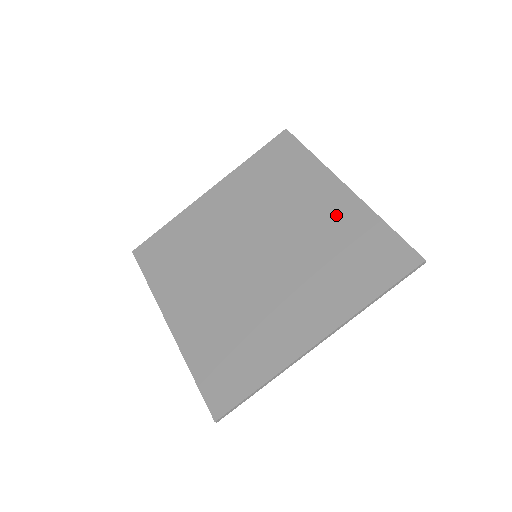
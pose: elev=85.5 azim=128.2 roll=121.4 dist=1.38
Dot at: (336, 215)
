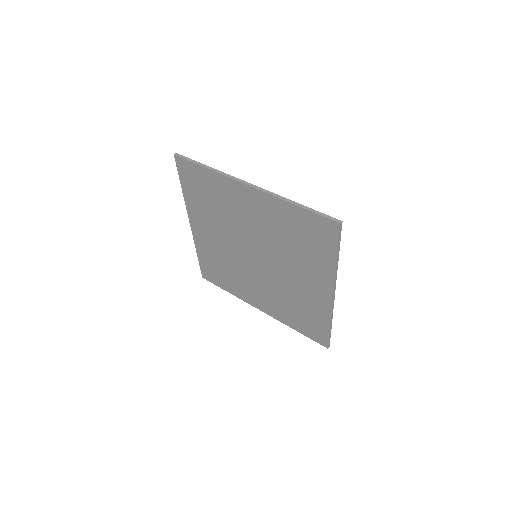
Dot at: (266, 212)
